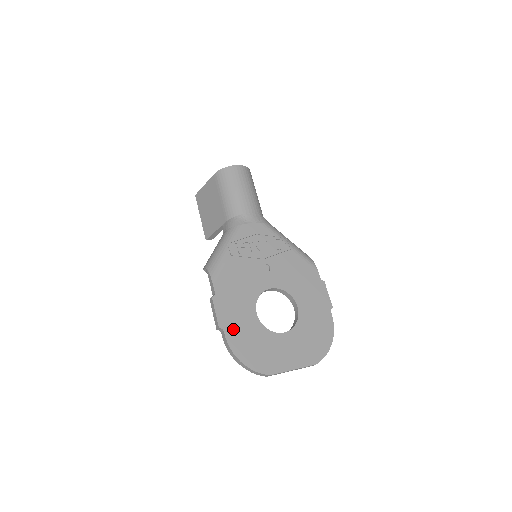
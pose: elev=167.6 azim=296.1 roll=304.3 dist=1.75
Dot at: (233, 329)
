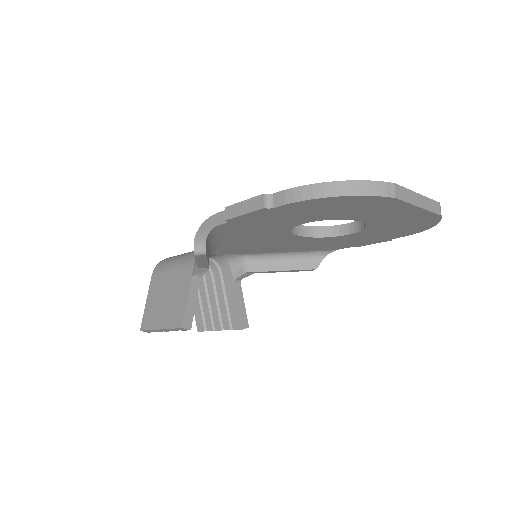
Dot at: occluded
